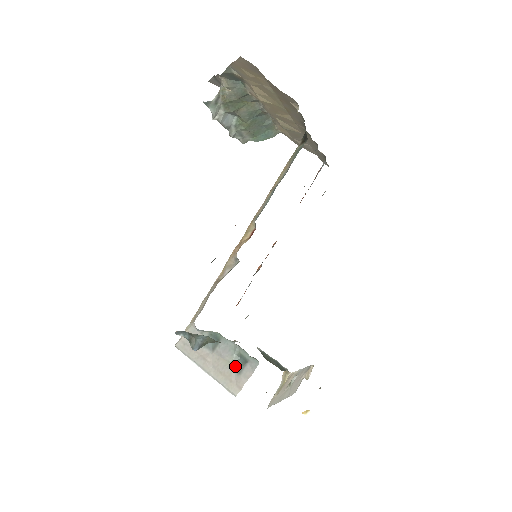
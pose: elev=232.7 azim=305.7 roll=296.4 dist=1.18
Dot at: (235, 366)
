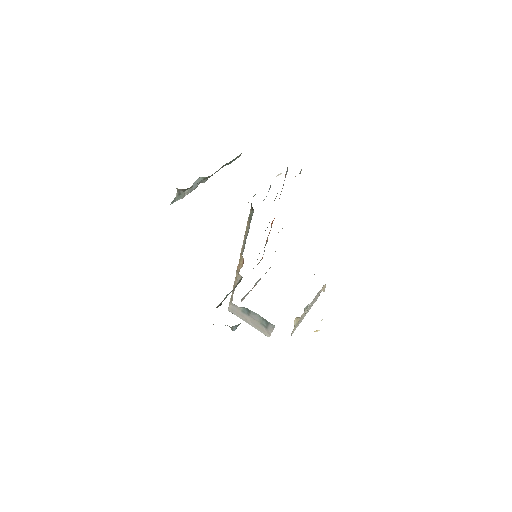
Dot at: (263, 325)
